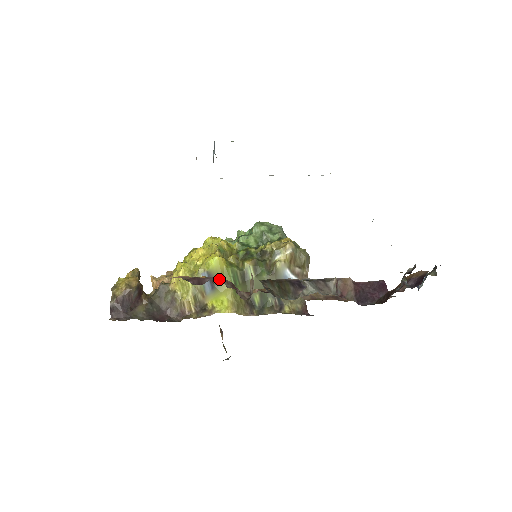
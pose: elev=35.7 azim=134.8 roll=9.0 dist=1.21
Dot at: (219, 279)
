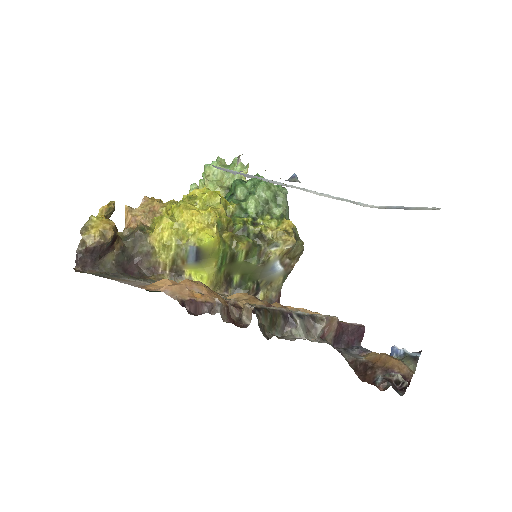
Dot at: (218, 310)
